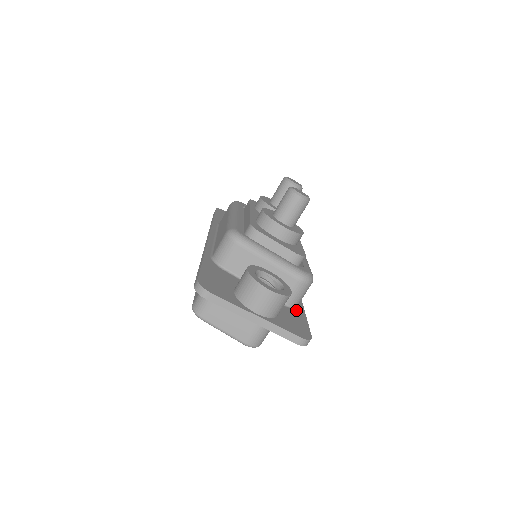
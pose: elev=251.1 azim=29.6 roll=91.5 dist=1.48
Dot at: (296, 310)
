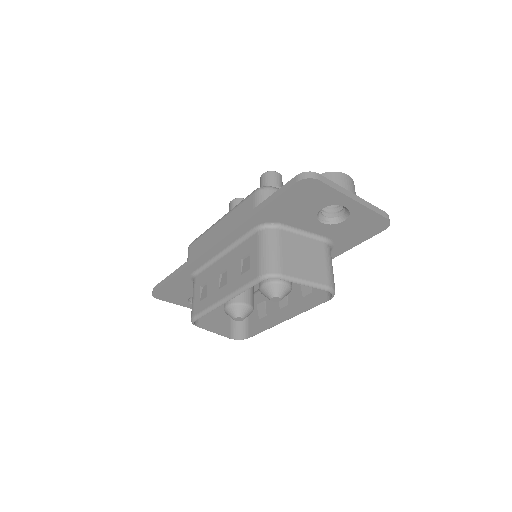
Dot at: occluded
